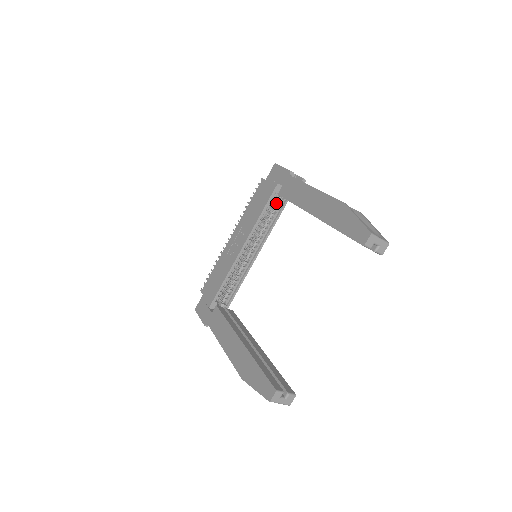
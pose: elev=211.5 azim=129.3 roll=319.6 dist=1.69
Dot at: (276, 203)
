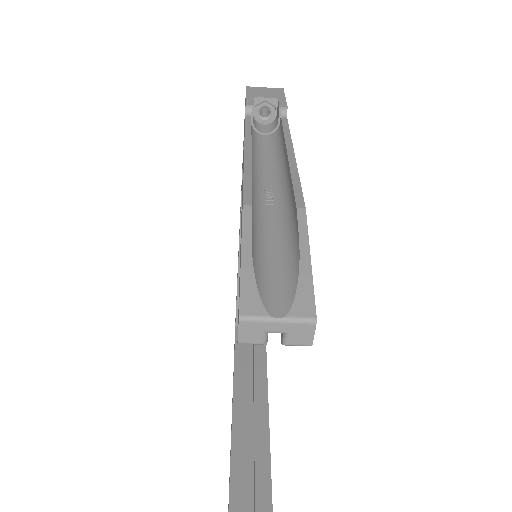
Dot at: occluded
